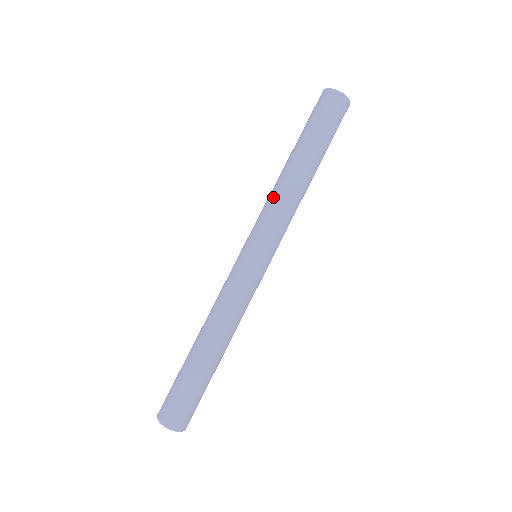
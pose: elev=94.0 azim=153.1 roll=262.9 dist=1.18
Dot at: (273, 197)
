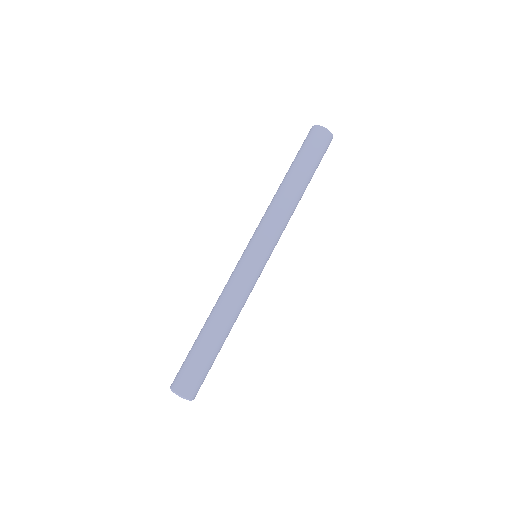
Dot at: (282, 213)
